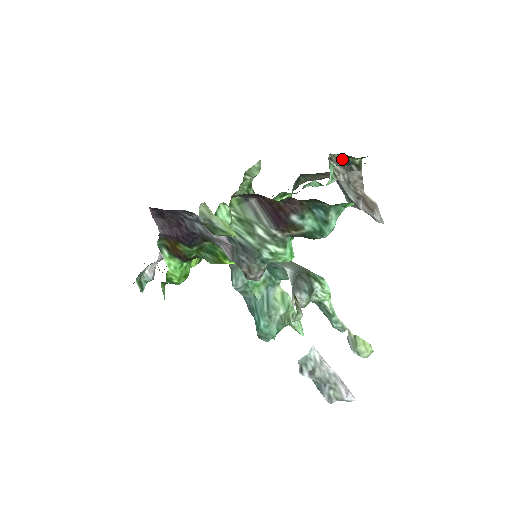
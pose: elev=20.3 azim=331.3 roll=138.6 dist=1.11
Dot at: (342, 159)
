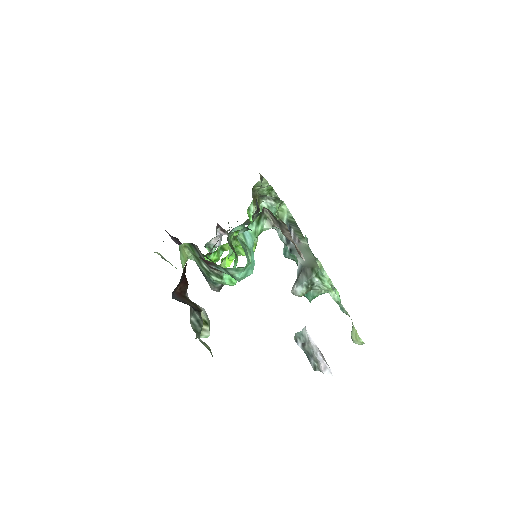
Dot at: (245, 228)
